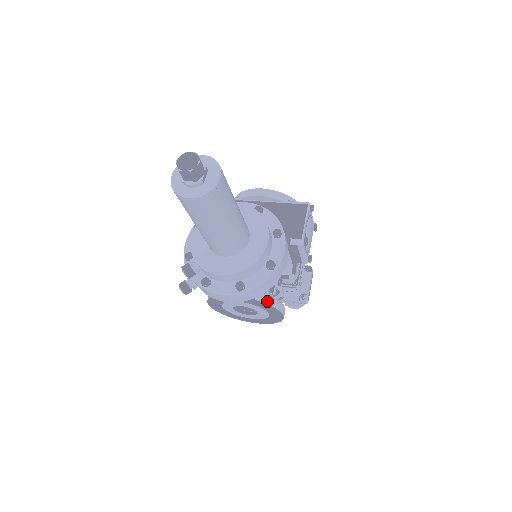
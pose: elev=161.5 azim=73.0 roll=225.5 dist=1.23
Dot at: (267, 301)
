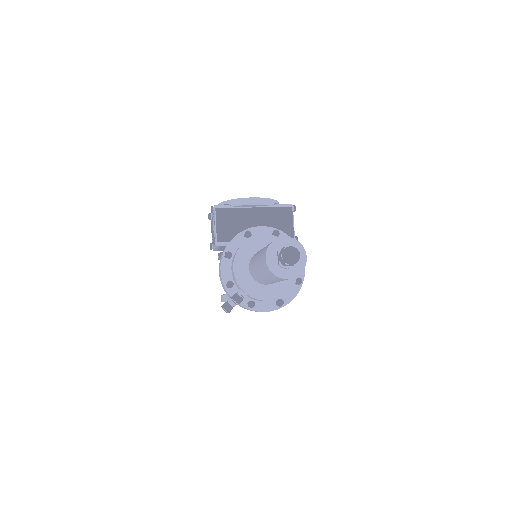
Dot at: occluded
